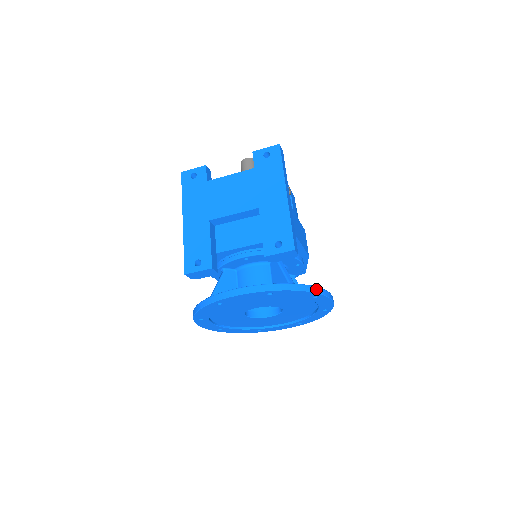
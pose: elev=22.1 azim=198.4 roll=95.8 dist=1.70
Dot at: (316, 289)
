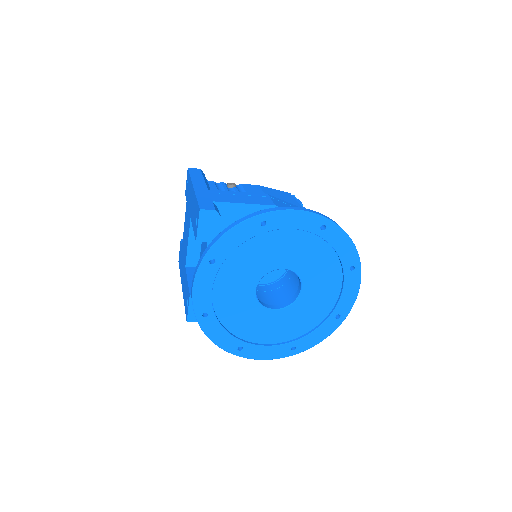
Dot at: (249, 216)
